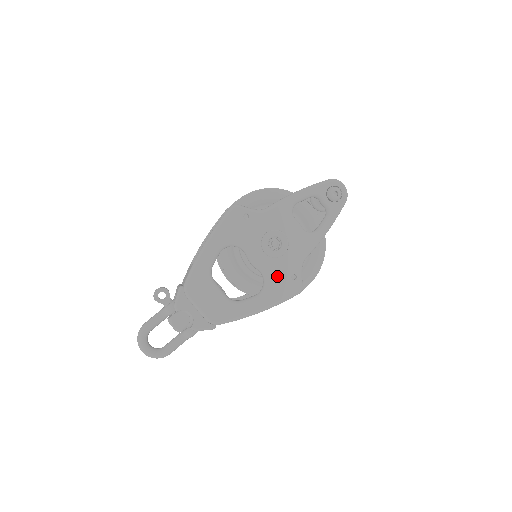
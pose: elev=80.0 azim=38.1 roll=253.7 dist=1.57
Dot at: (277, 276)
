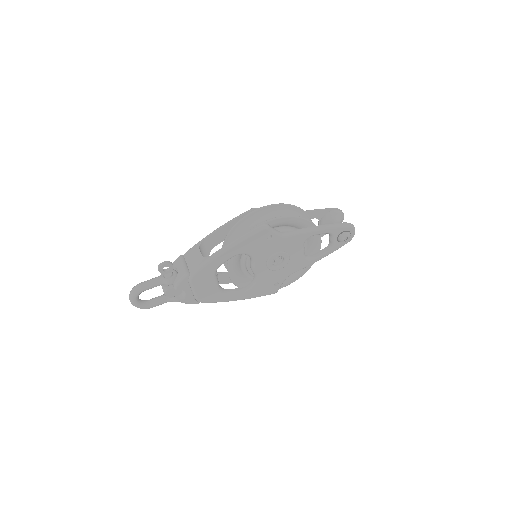
Dot at: (265, 282)
